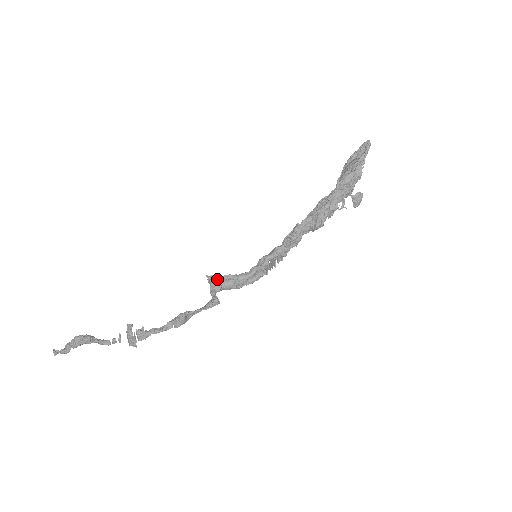
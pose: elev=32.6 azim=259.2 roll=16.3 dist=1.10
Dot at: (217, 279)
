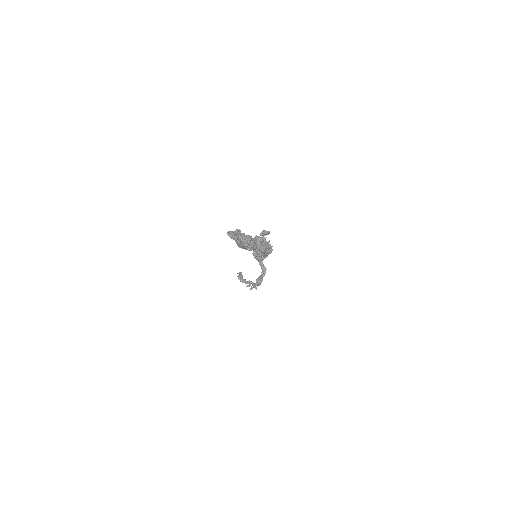
Dot at: (255, 257)
